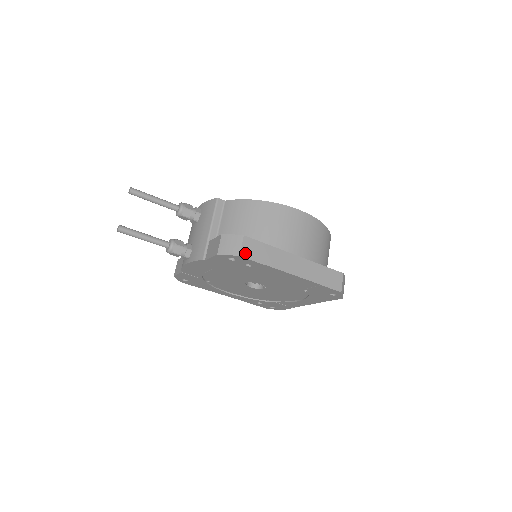
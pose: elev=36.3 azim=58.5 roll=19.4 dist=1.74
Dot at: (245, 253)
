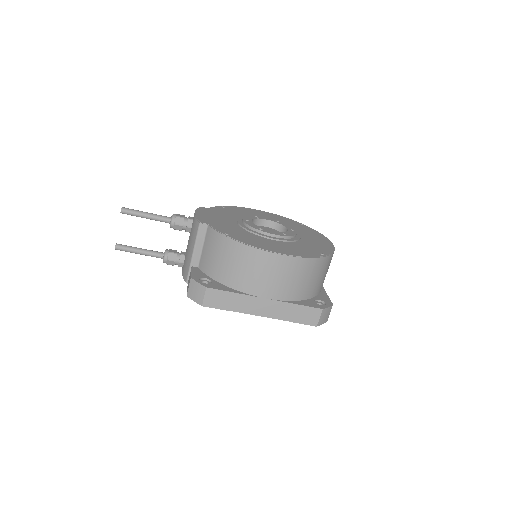
Dot at: (208, 303)
